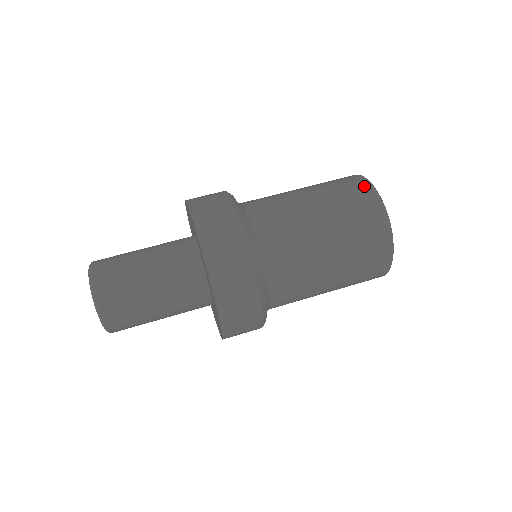
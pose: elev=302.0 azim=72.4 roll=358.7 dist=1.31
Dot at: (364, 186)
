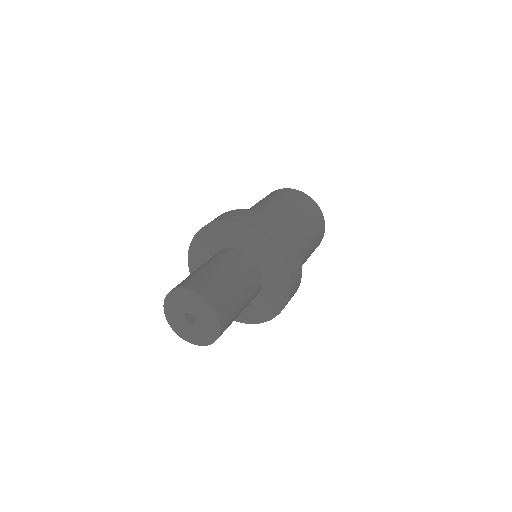
Dot at: (270, 193)
